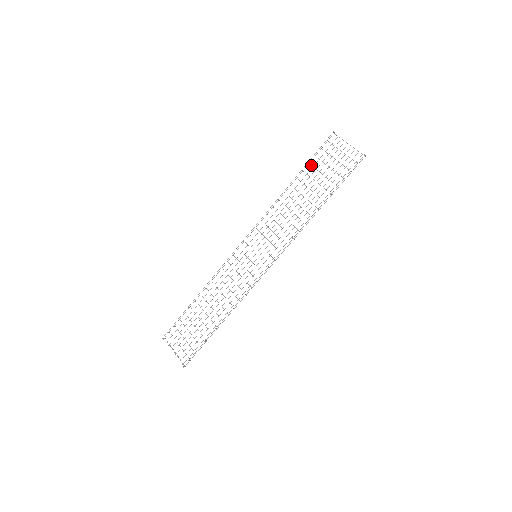
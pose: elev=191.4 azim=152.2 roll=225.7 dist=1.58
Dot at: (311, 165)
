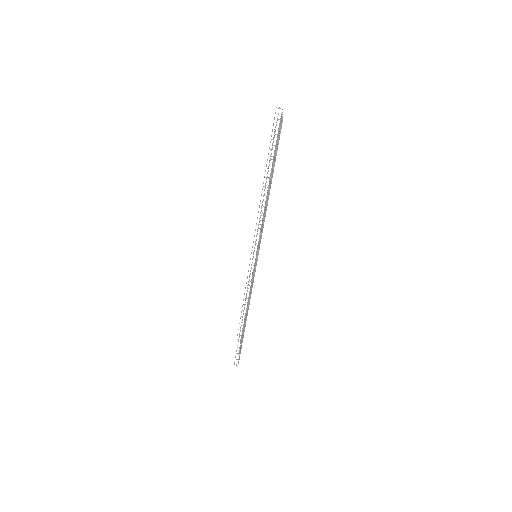
Dot at: (274, 150)
